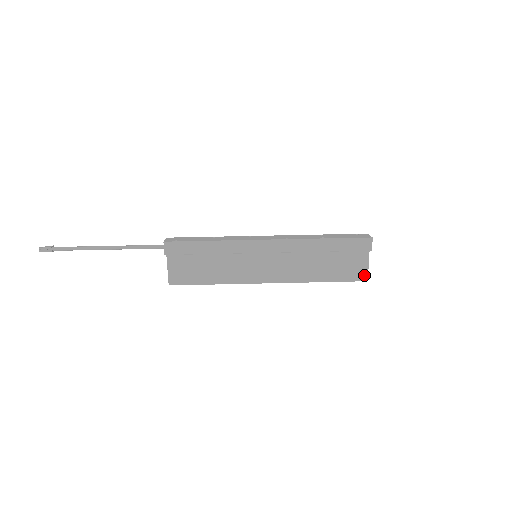
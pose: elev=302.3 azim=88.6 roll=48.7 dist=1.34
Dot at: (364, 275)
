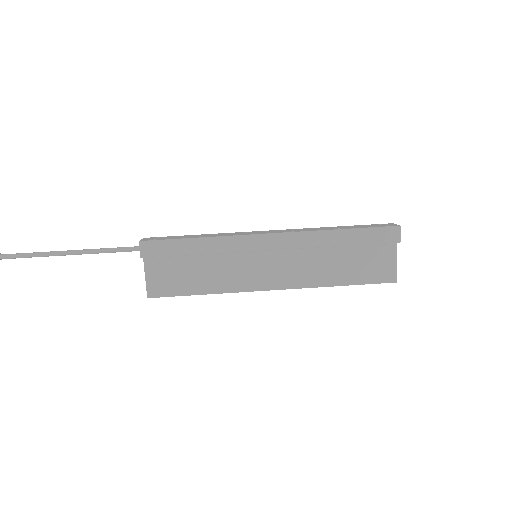
Dot at: (392, 275)
